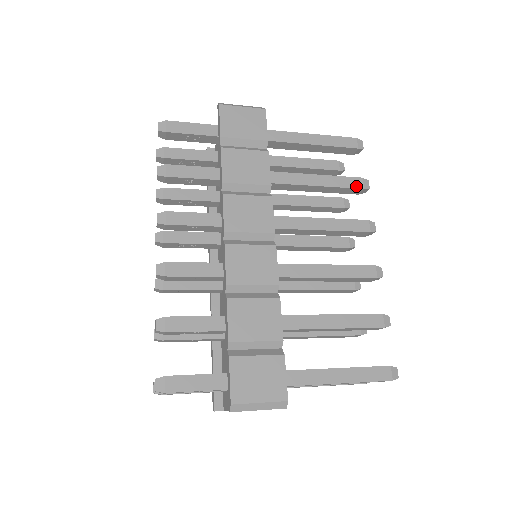
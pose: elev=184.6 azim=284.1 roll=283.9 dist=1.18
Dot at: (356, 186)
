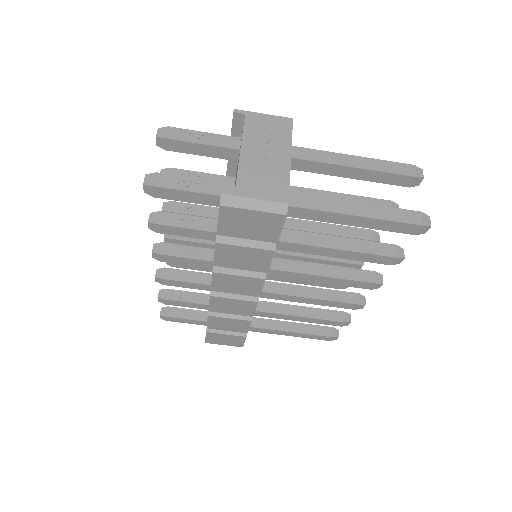
Dot at: occluded
